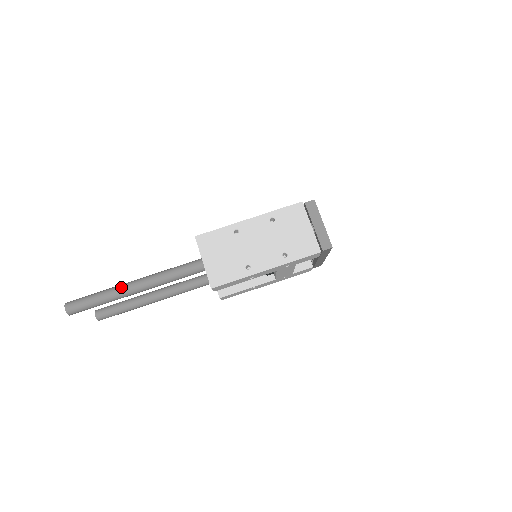
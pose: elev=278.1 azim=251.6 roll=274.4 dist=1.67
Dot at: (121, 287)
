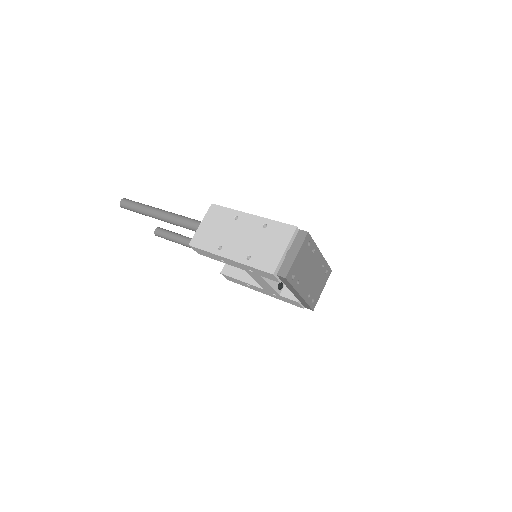
Dot at: (152, 208)
